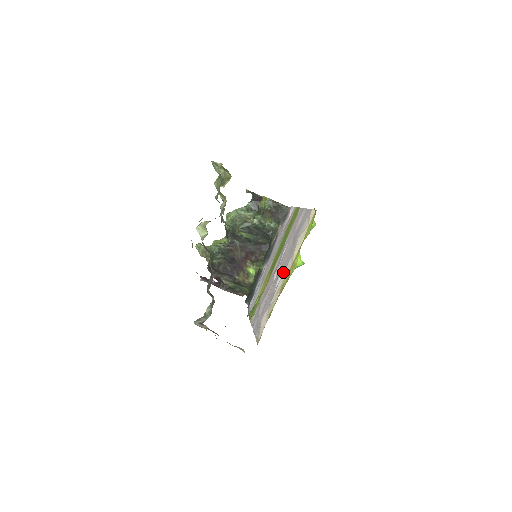
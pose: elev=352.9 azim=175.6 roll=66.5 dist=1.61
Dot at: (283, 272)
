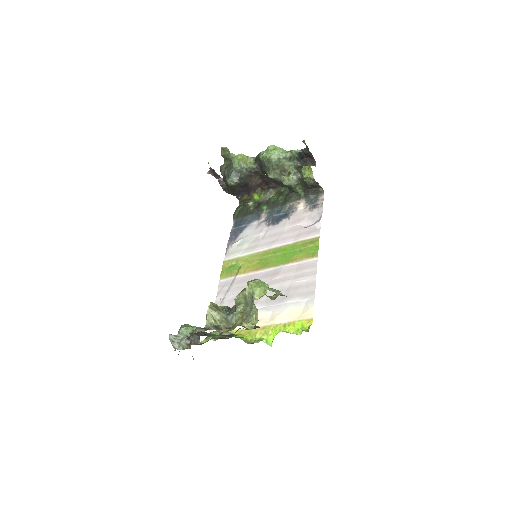
Dot at: (261, 309)
